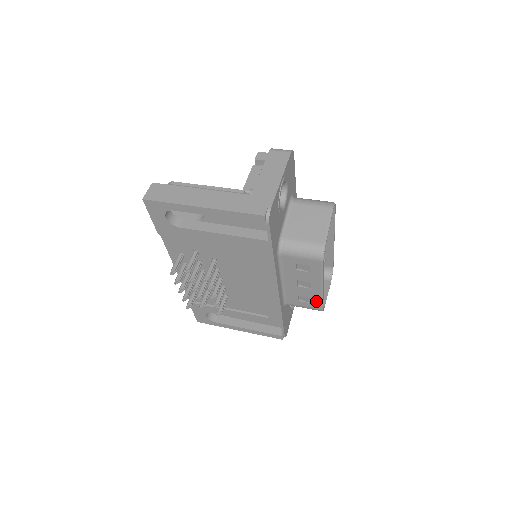
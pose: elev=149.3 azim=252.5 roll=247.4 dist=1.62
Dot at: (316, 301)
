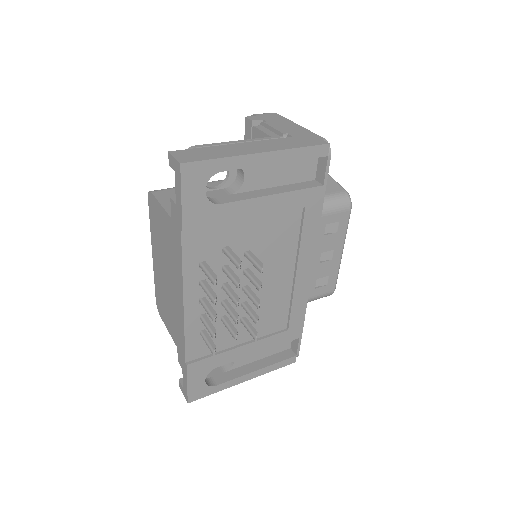
Dot at: (332, 278)
